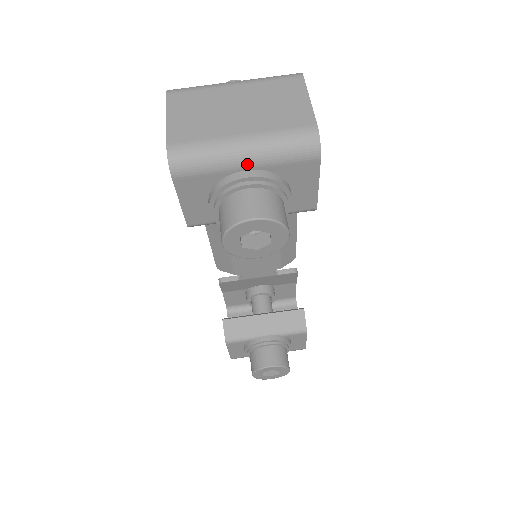
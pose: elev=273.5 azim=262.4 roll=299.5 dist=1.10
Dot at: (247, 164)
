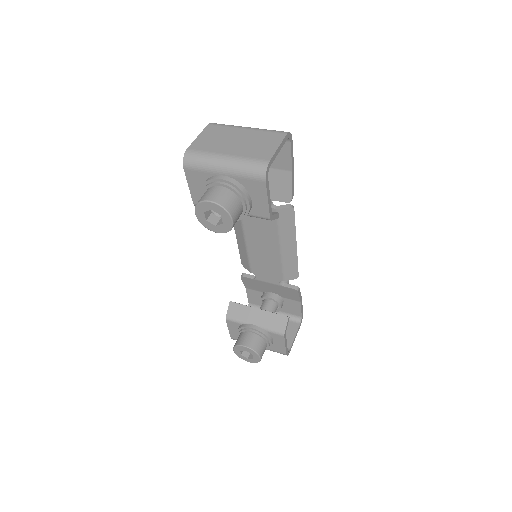
Dot at: (224, 172)
